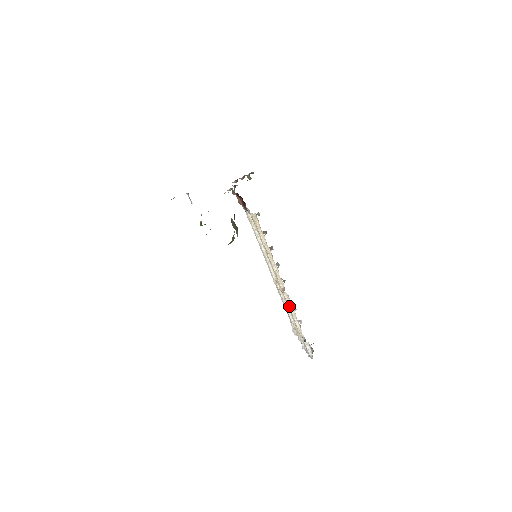
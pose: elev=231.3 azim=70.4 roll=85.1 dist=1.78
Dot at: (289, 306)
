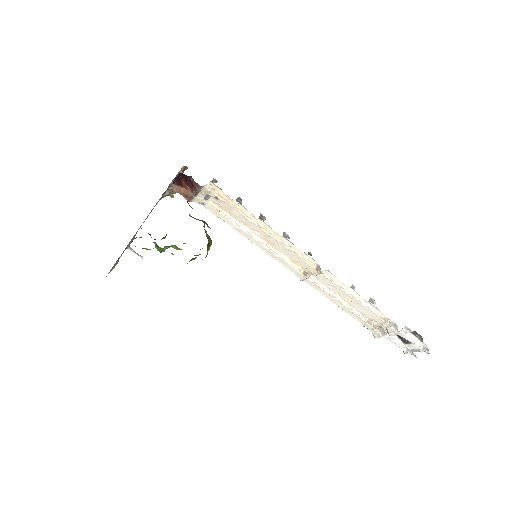
Dot at: (342, 289)
